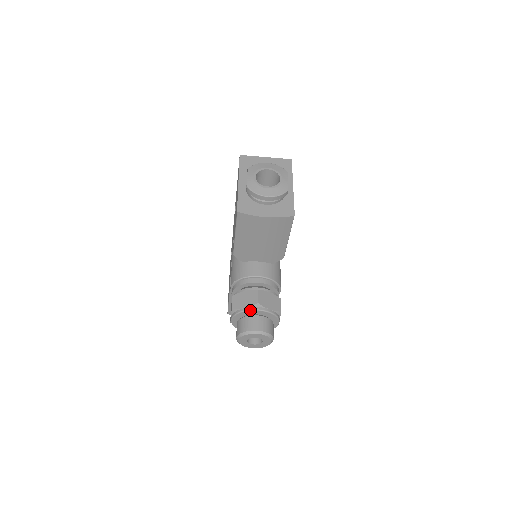
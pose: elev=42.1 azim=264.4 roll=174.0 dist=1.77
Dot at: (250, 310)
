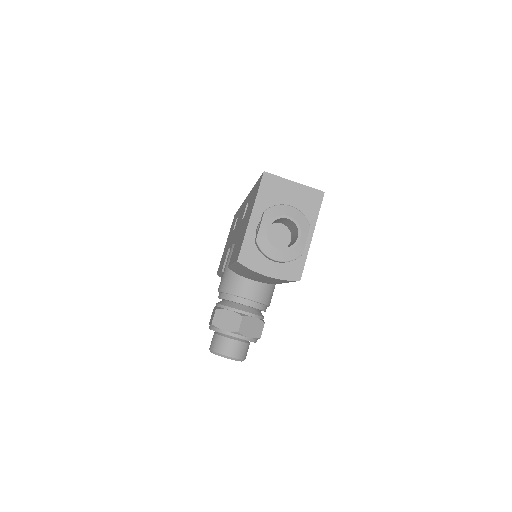
Dot at: (228, 335)
